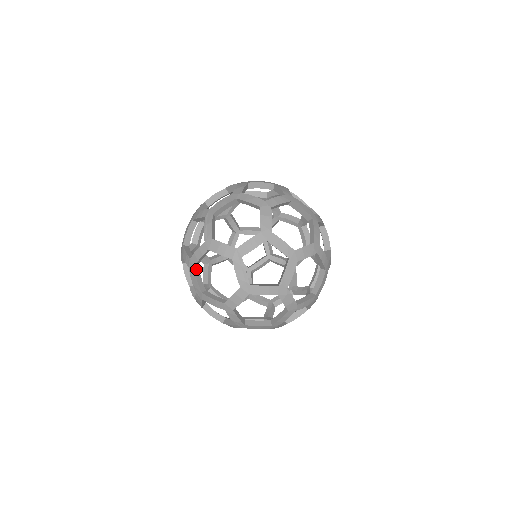
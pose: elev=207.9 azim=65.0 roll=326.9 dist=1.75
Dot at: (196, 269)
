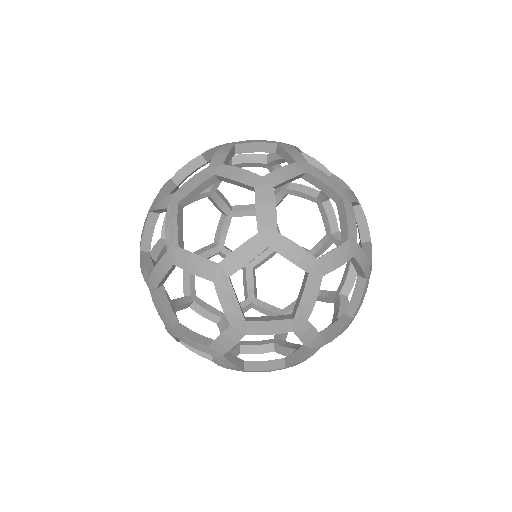
Dot at: (160, 292)
